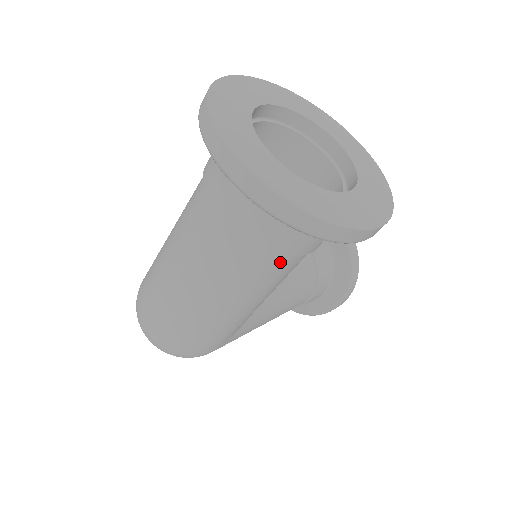
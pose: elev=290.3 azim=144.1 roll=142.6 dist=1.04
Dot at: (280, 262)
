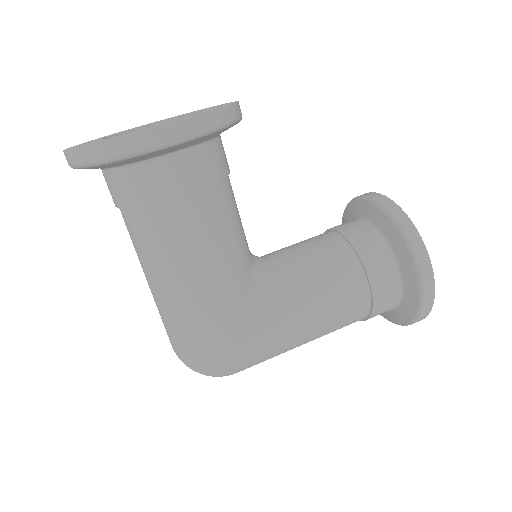
Dot at: (164, 215)
